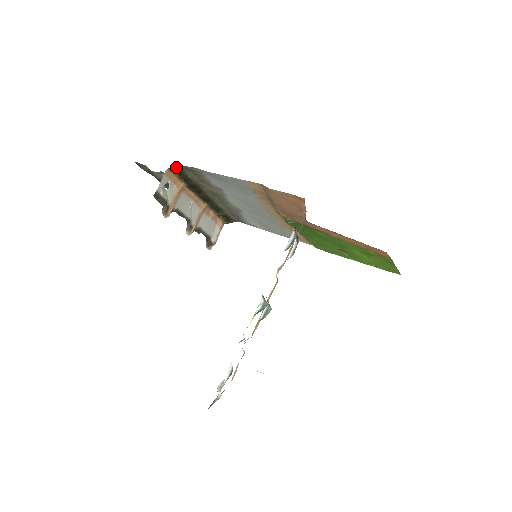
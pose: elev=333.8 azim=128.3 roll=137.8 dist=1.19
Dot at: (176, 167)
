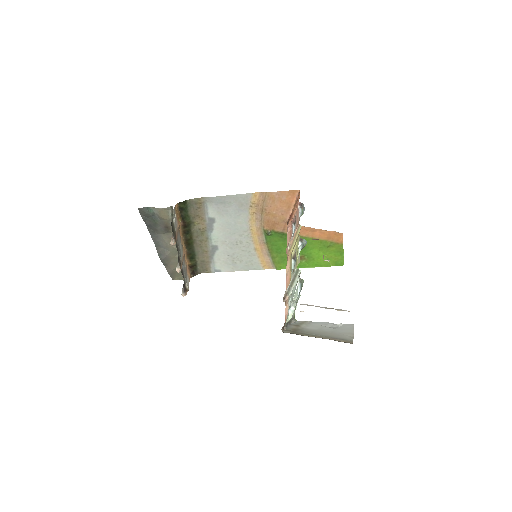
Dot at: (184, 201)
